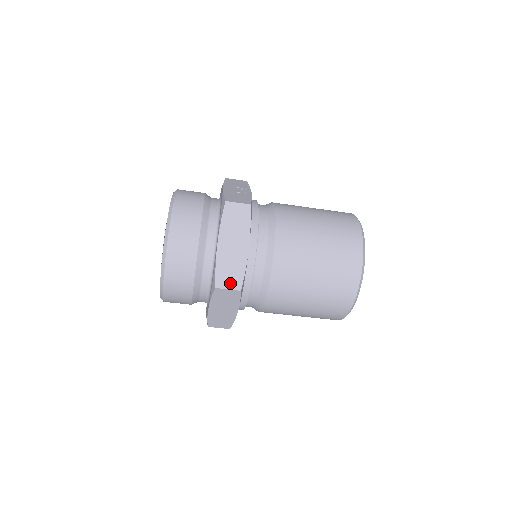
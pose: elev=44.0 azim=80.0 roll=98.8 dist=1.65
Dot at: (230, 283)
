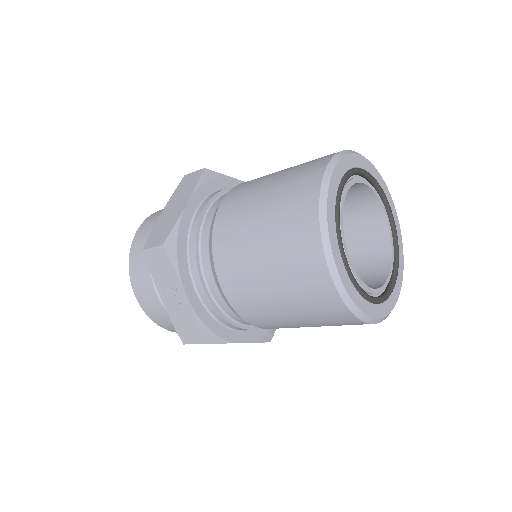
Dot at: occluded
